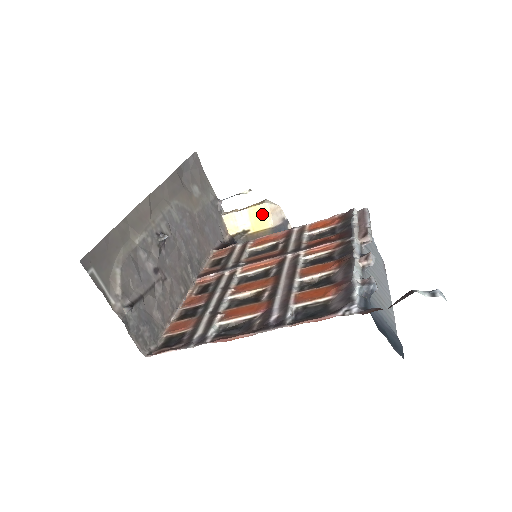
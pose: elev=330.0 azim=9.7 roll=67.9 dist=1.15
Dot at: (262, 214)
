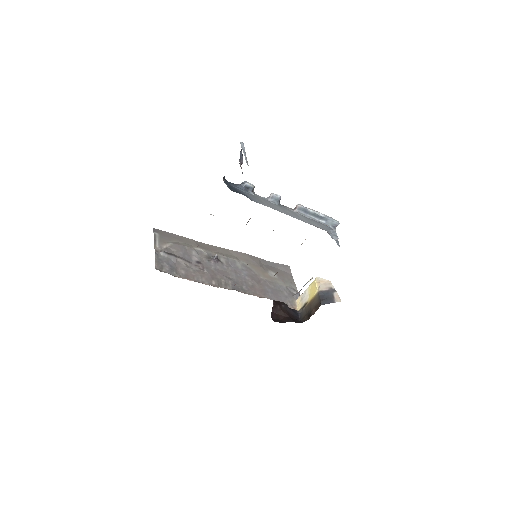
Dot at: (314, 286)
